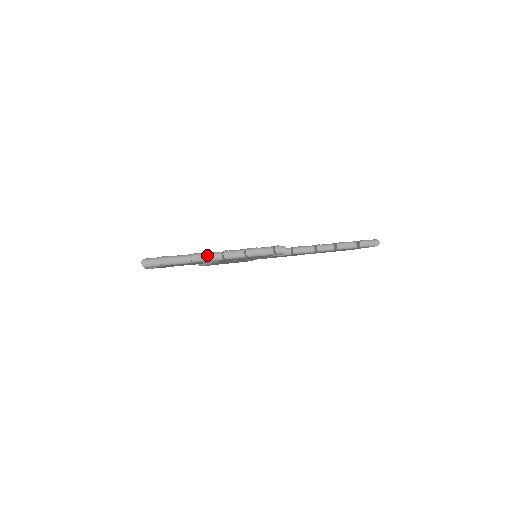
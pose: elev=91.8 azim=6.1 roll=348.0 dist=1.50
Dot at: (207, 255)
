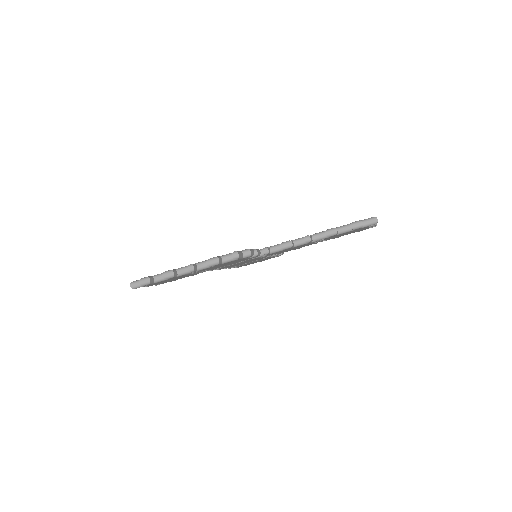
Dot at: (179, 270)
